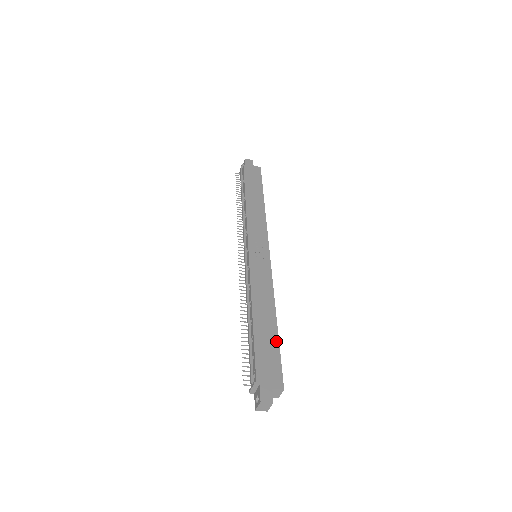
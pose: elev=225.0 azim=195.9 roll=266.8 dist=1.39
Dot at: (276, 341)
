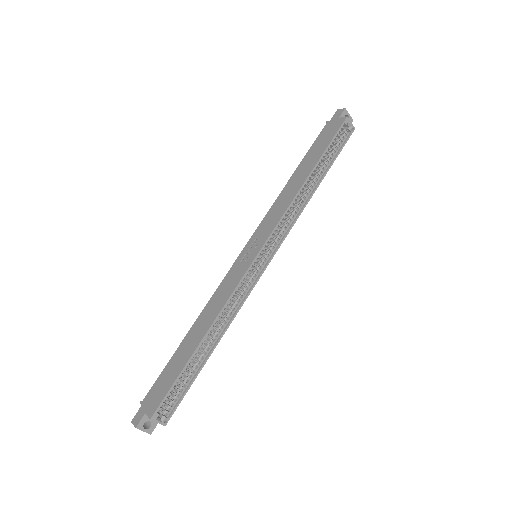
Dot at: (183, 365)
